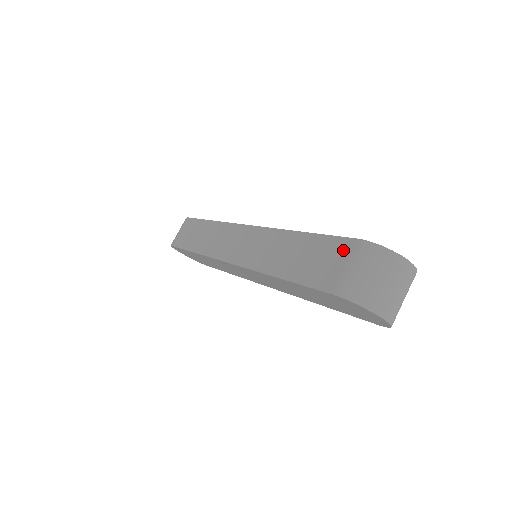
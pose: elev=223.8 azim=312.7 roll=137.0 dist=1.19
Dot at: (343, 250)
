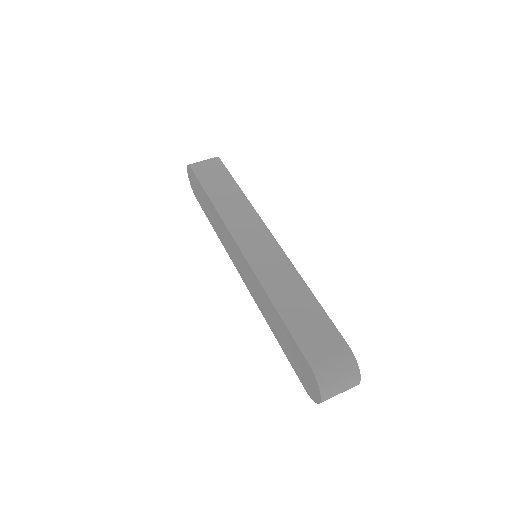
Dot at: (335, 342)
